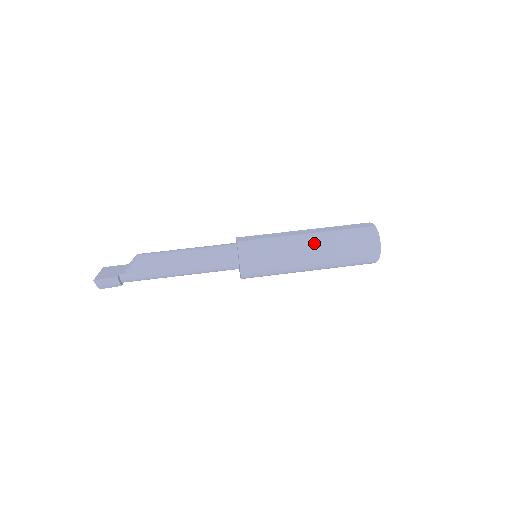
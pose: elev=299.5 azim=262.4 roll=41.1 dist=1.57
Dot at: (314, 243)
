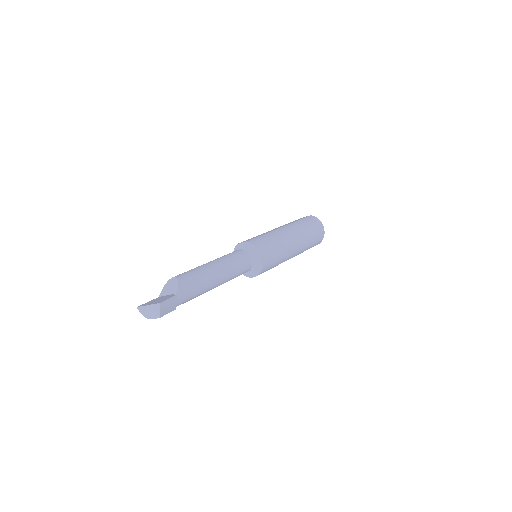
Dot at: (292, 230)
